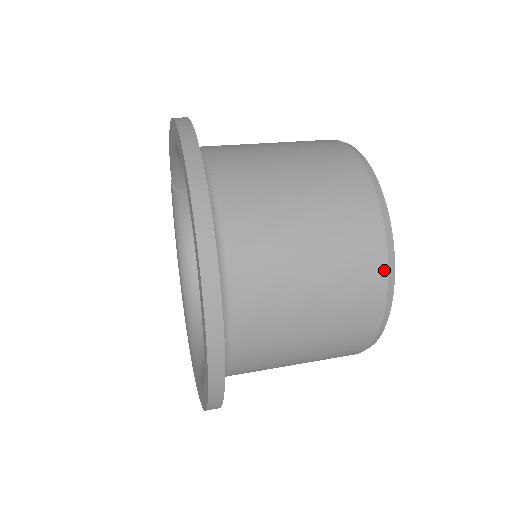
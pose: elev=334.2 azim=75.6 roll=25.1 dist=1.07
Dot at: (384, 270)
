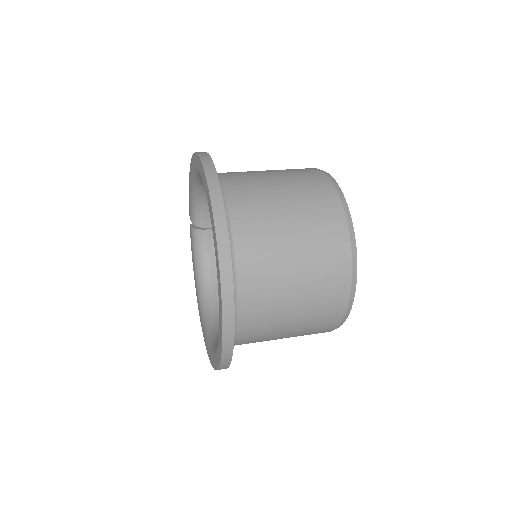
Dot at: (345, 229)
